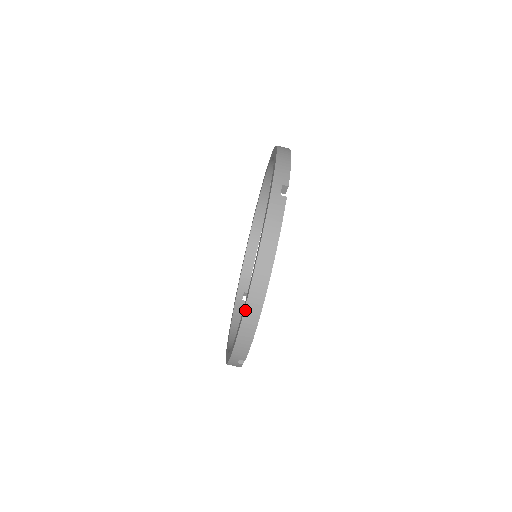
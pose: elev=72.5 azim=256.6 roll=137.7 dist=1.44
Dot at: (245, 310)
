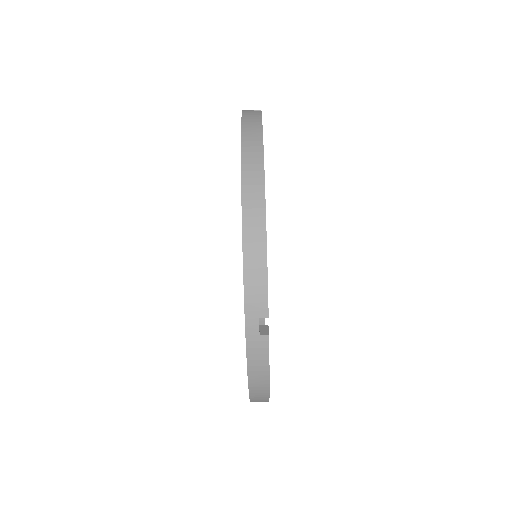
Dot at: occluded
